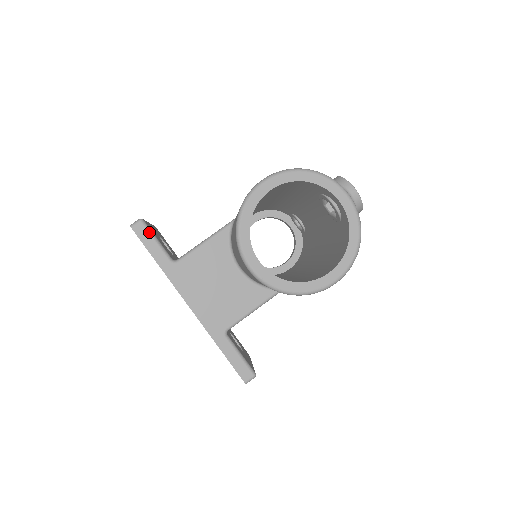
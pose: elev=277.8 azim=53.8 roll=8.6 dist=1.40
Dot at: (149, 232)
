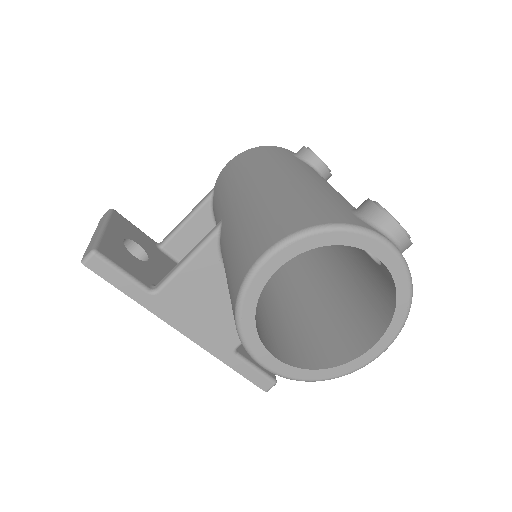
Dot at: (110, 265)
